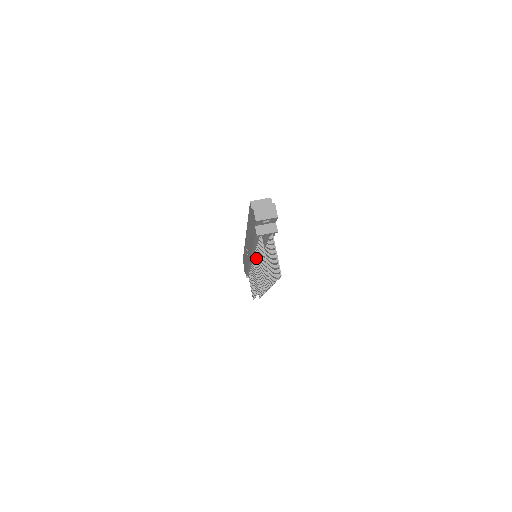
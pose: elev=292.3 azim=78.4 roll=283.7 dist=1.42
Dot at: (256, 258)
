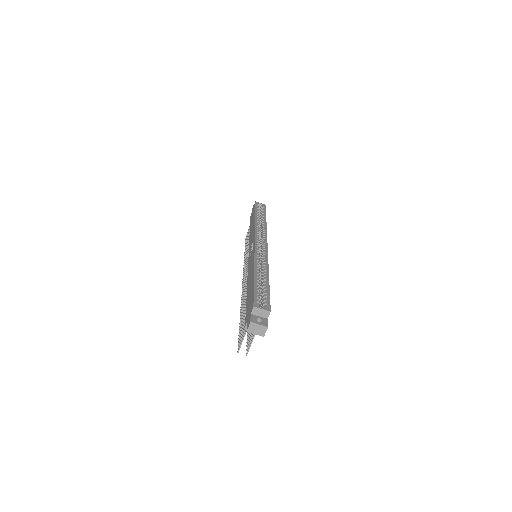
Dot at: occluded
